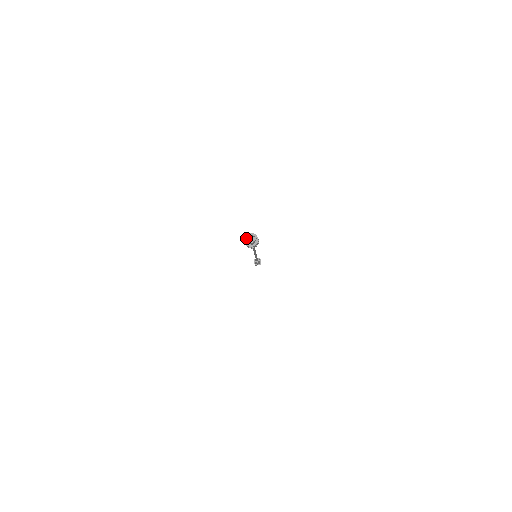
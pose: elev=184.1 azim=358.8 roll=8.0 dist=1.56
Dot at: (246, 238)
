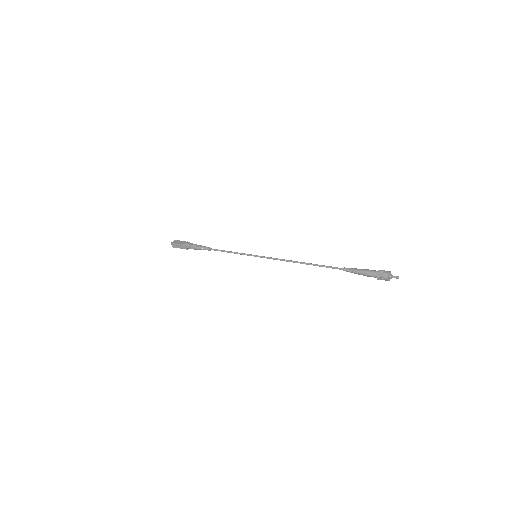
Dot at: (389, 277)
